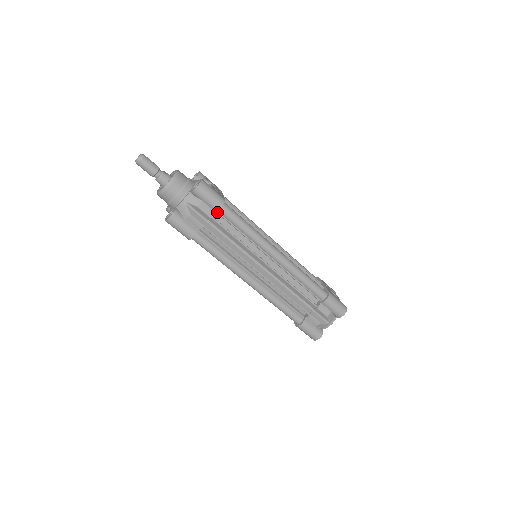
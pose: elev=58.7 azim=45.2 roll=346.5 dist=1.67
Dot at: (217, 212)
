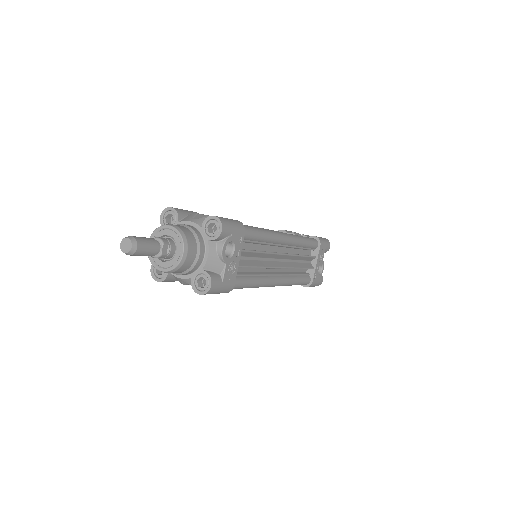
Dot at: occluded
